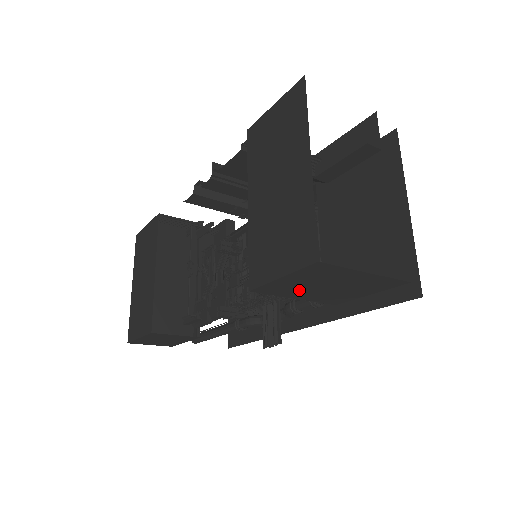
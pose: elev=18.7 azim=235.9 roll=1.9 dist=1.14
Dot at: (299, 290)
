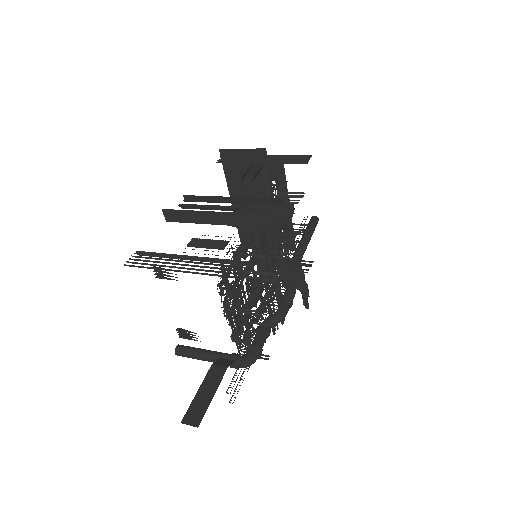
Dot at: occluded
